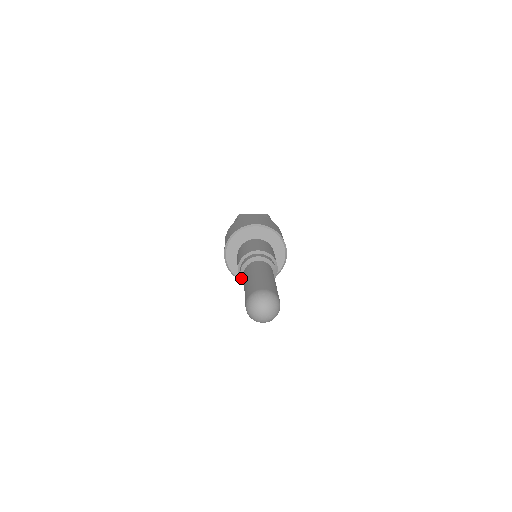
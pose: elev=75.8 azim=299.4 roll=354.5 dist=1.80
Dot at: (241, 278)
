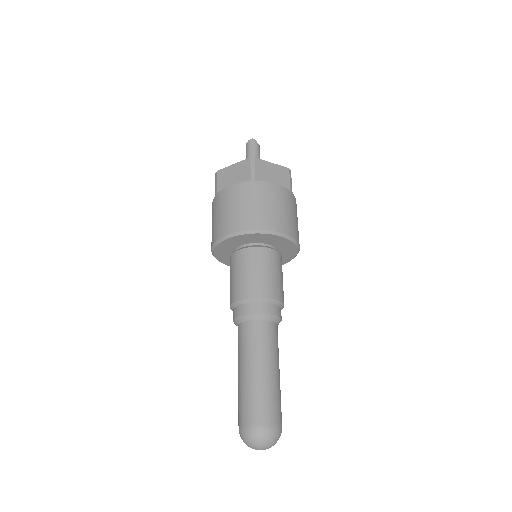
Dot at: occluded
